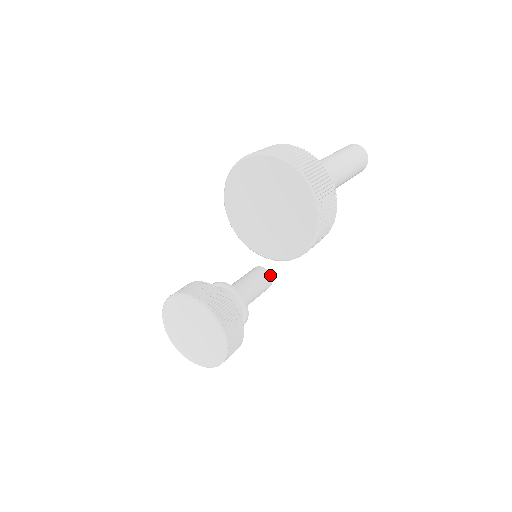
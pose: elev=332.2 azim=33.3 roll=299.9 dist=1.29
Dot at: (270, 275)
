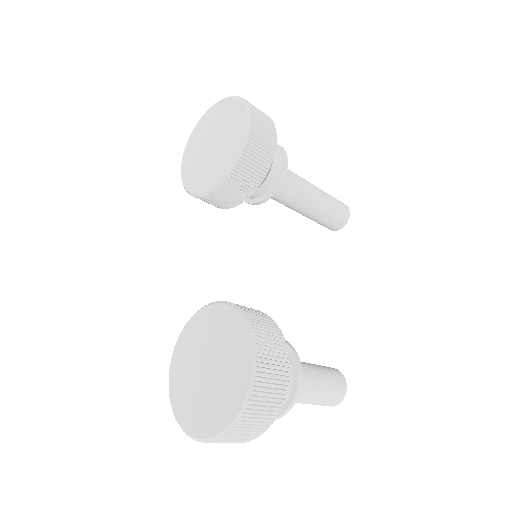
Dot at: (335, 369)
